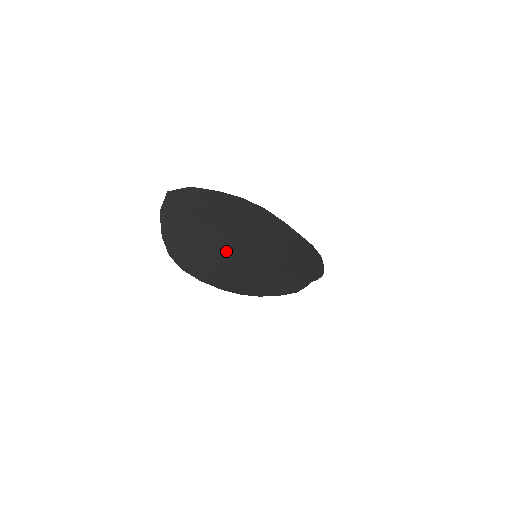
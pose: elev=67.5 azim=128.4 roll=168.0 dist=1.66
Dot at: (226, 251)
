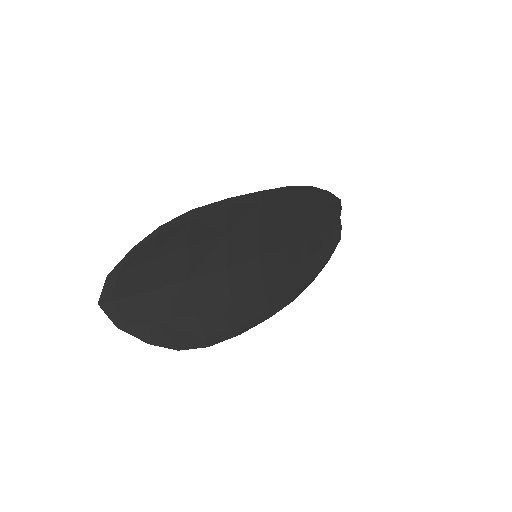
Dot at: (223, 285)
